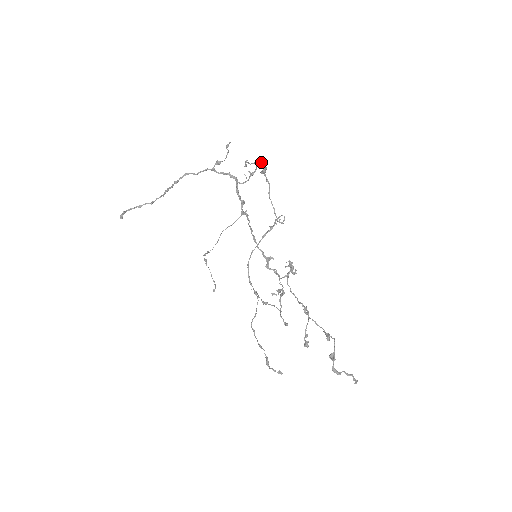
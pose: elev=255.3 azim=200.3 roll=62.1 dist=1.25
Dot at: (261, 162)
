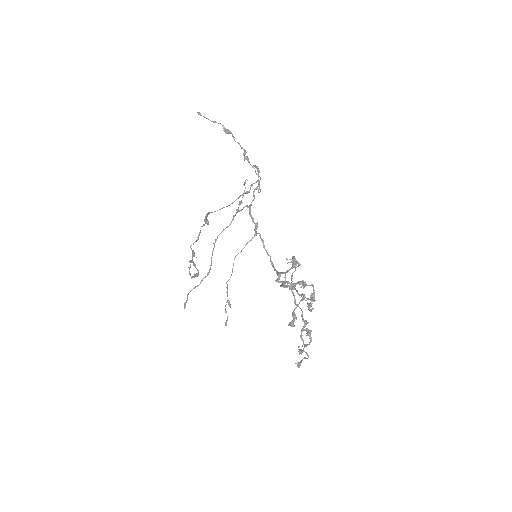
Dot at: (255, 166)
